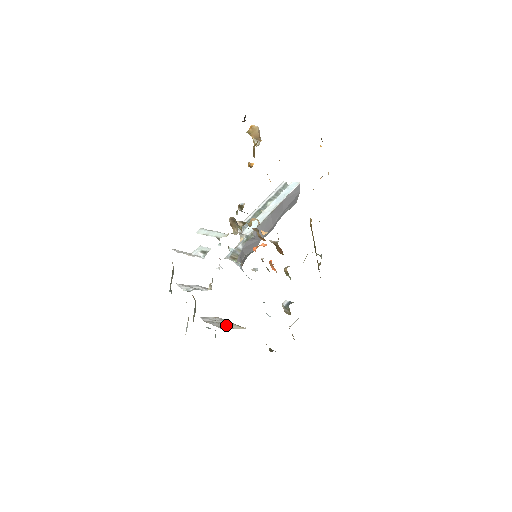
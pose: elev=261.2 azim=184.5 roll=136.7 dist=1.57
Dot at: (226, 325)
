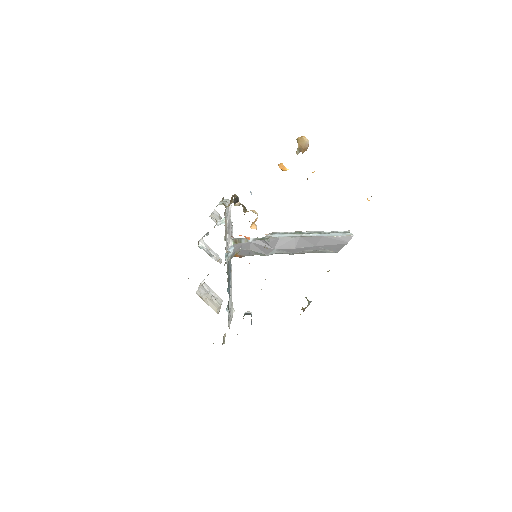
Dot at: (209, 299)
